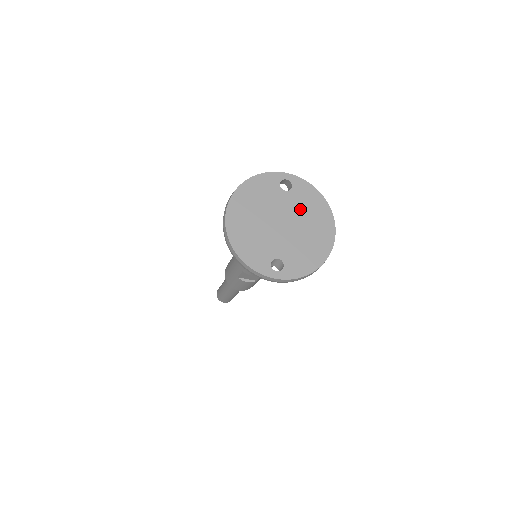
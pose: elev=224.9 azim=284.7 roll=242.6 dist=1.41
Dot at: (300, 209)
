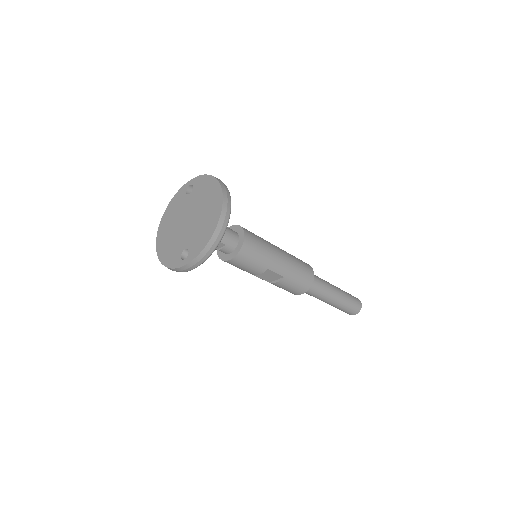
Dot at: (198, 200)
